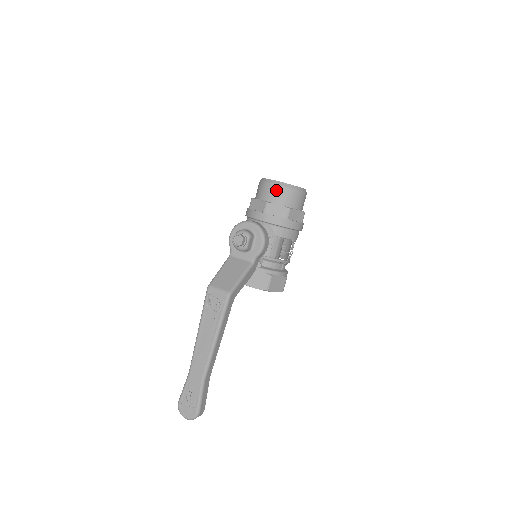
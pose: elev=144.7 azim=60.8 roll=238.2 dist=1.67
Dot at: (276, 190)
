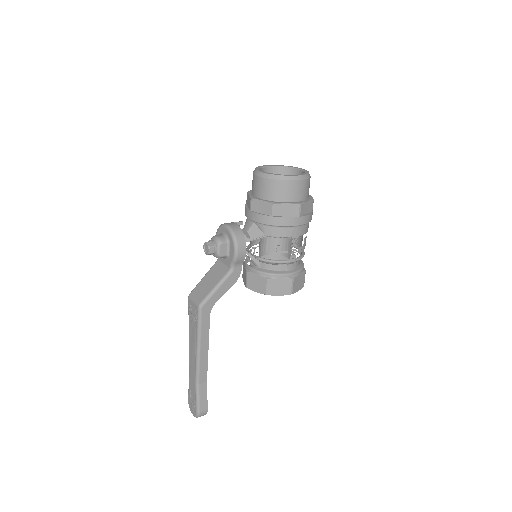
Dot at: (260, 183)
